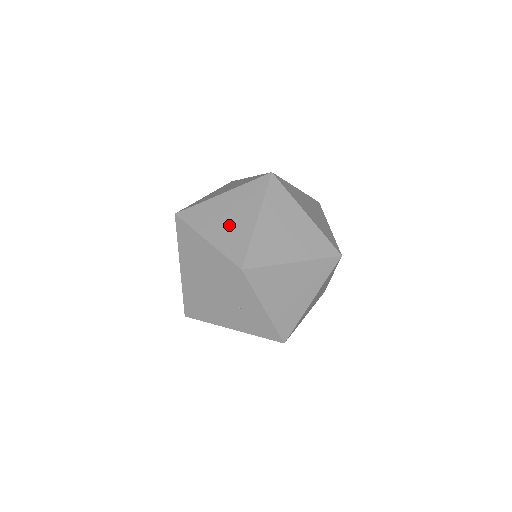
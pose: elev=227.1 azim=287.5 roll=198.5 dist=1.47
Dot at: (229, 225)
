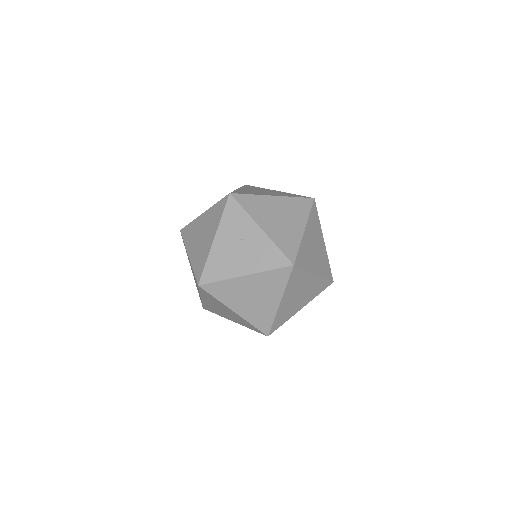
Dot at: occluded
